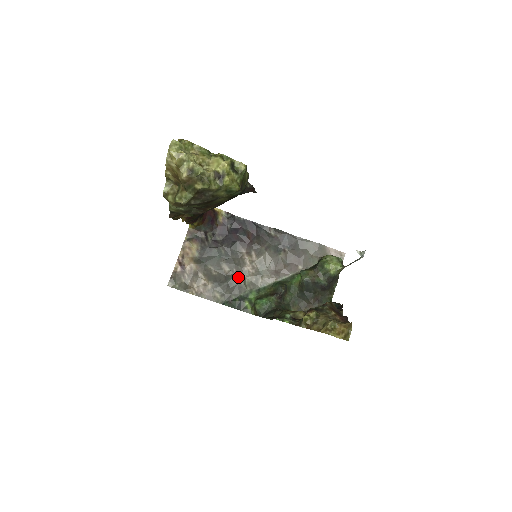
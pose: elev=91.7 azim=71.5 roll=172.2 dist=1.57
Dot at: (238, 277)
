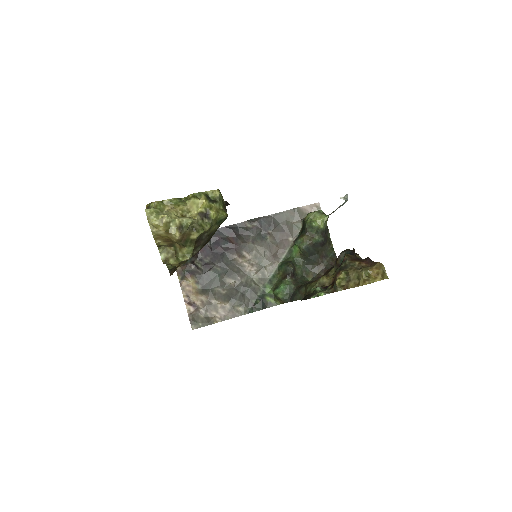
Dot at: (246, 282)
